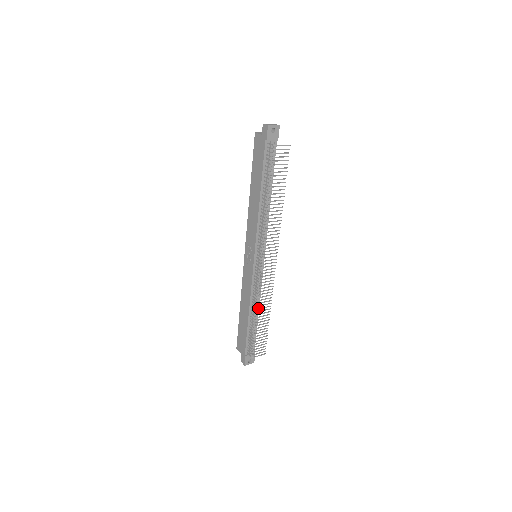
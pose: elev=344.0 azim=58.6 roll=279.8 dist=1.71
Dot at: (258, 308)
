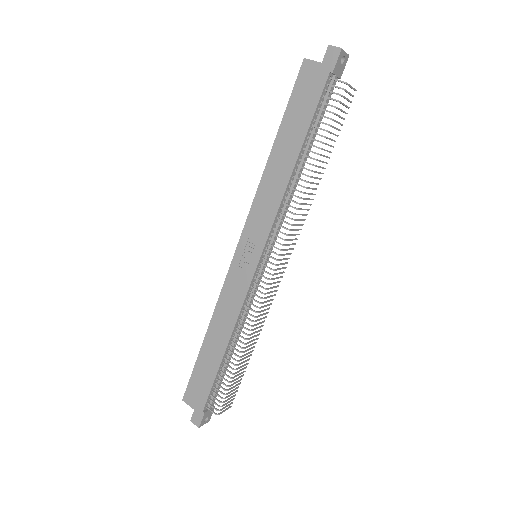
Dot at: (247, 338)
